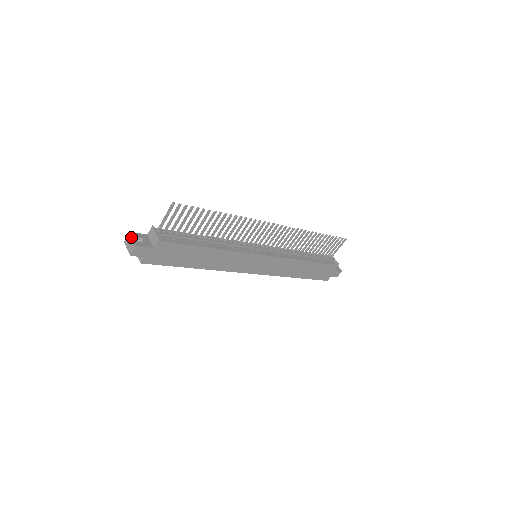
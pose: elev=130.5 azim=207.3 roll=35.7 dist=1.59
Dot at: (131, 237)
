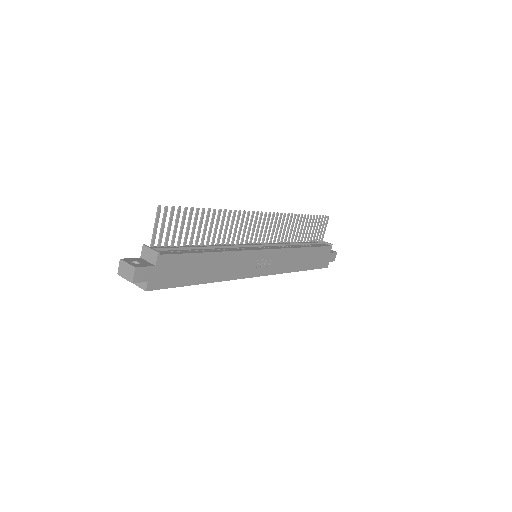
Dot at: (125, 262)
